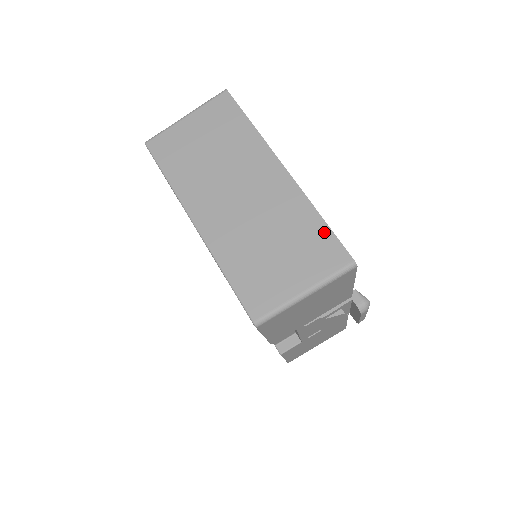
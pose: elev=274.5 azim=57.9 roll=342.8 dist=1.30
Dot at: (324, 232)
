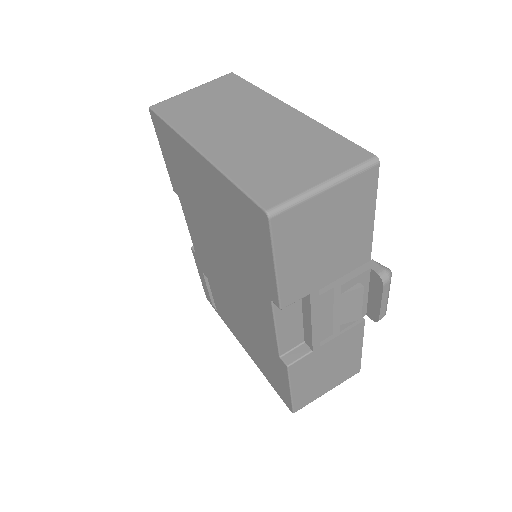
Dot at: (339, 140)
